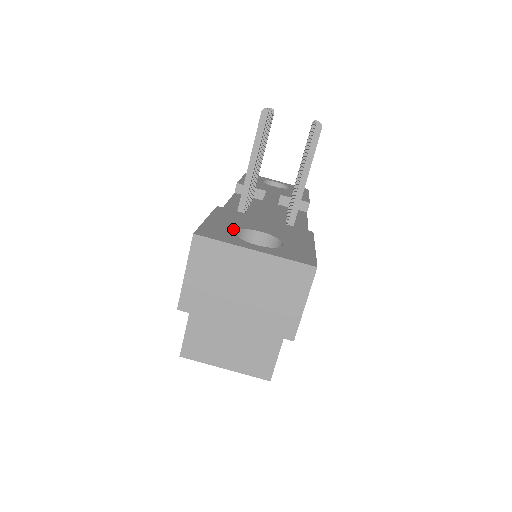
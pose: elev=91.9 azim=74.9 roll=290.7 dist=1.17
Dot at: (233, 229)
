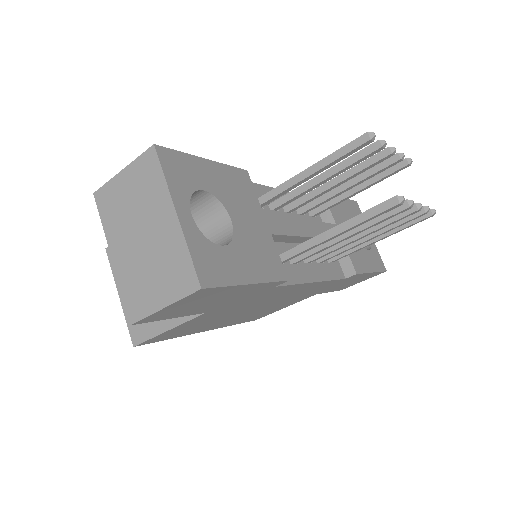
Dot at: (207, 188)
